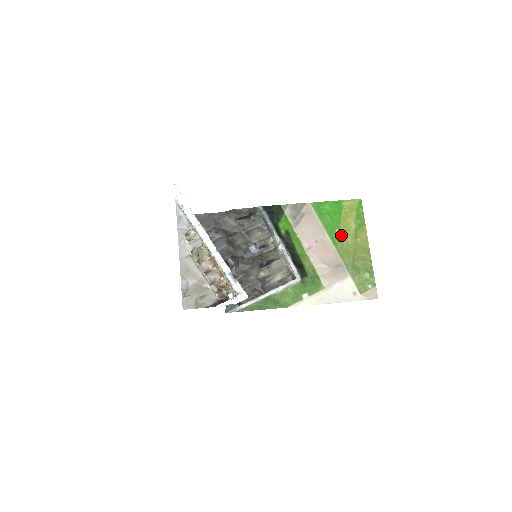
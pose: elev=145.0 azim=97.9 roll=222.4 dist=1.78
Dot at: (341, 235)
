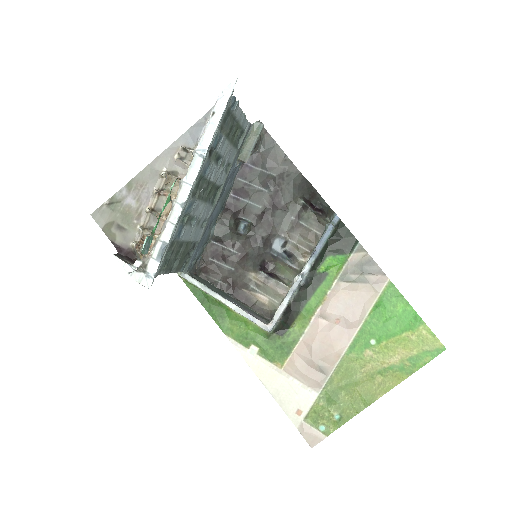
Dot at: (370, 350)
